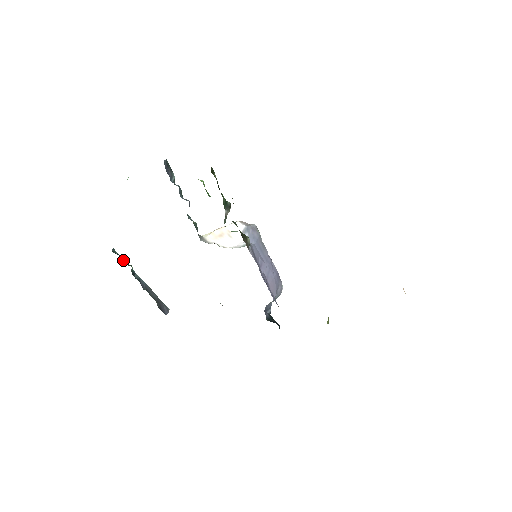
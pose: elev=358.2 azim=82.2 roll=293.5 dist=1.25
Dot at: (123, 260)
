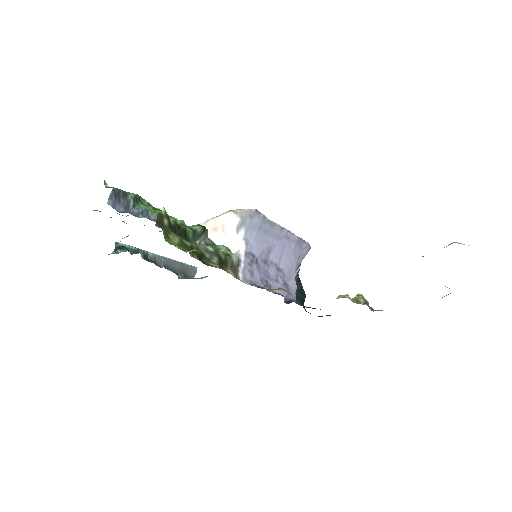
Dot at: (130, 249)
